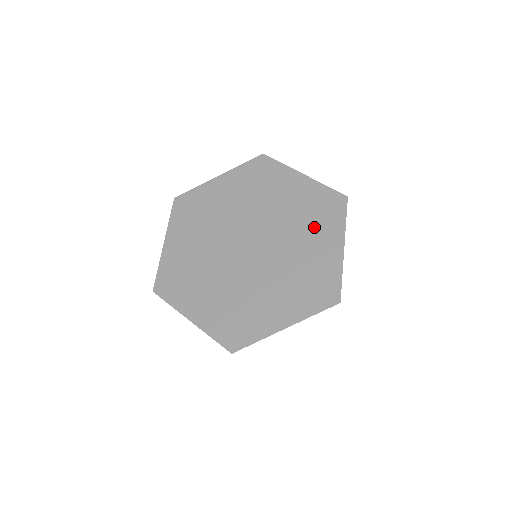
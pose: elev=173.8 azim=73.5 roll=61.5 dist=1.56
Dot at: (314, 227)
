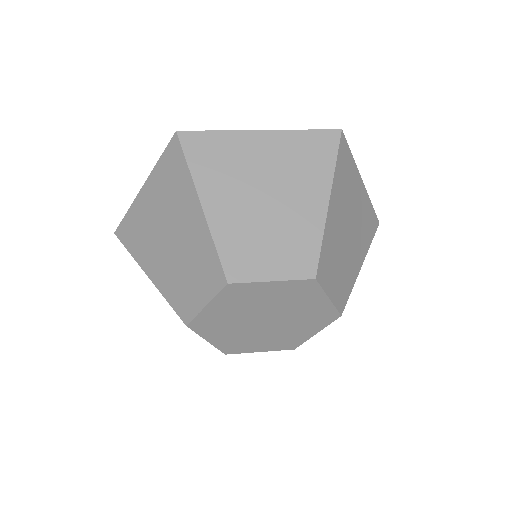
Dot at: occluded
